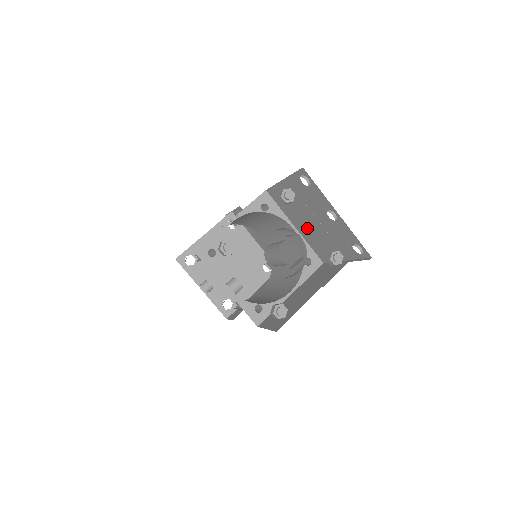
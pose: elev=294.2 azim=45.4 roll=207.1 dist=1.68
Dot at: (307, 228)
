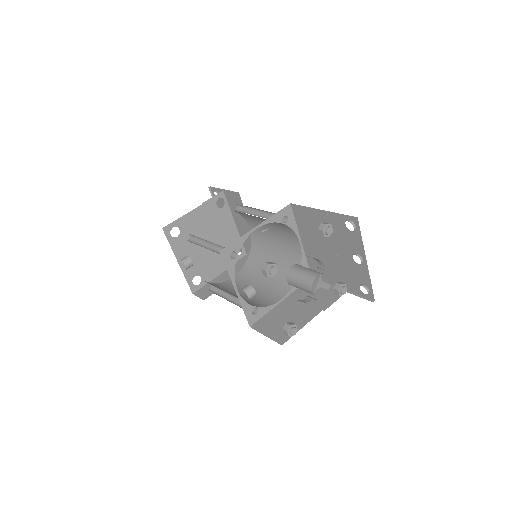
Dot at: (317, 250)
